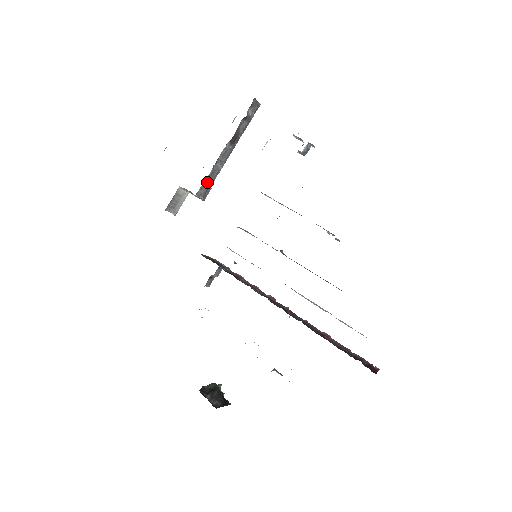
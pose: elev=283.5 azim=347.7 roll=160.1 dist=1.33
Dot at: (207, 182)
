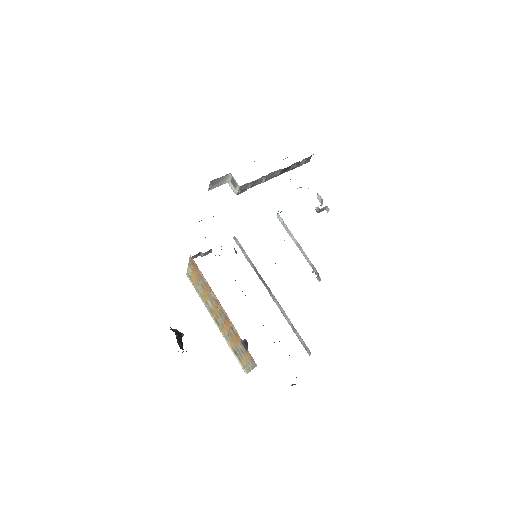
Dot at: (250, 184)
